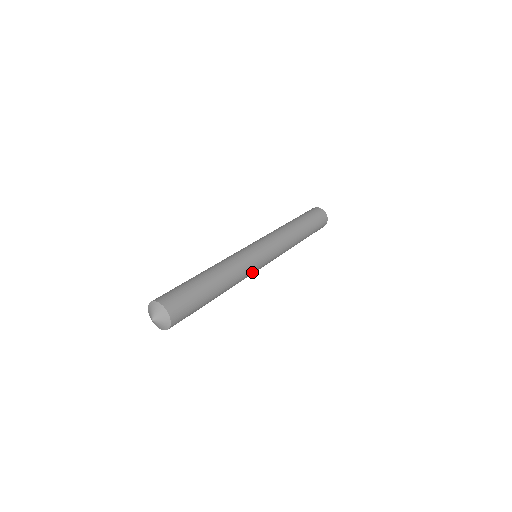
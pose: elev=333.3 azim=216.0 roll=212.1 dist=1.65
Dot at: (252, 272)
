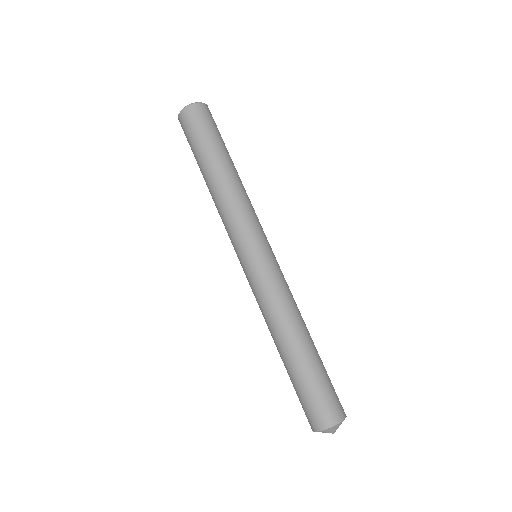
Dot at: occluded
